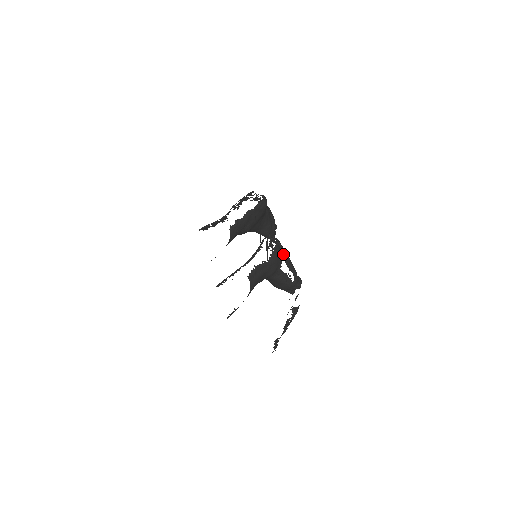
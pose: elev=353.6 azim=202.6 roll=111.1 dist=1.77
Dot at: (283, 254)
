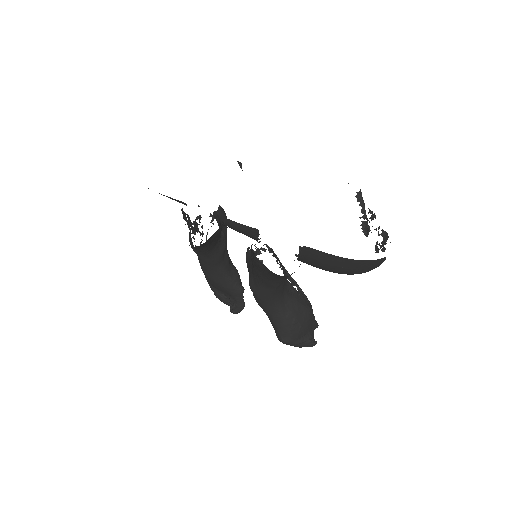
Dot at: occluded
